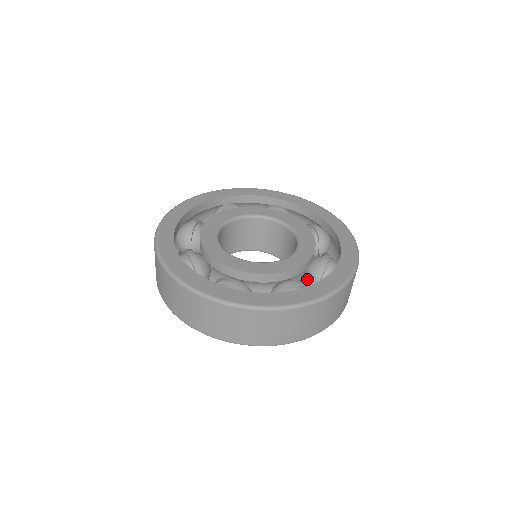
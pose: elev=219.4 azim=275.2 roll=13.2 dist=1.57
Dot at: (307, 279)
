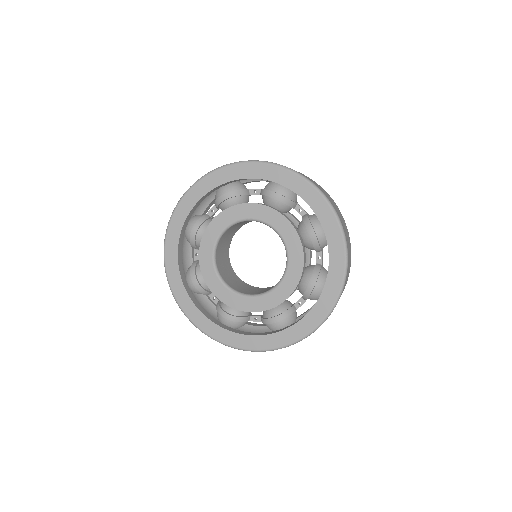
Dot at: occluded
